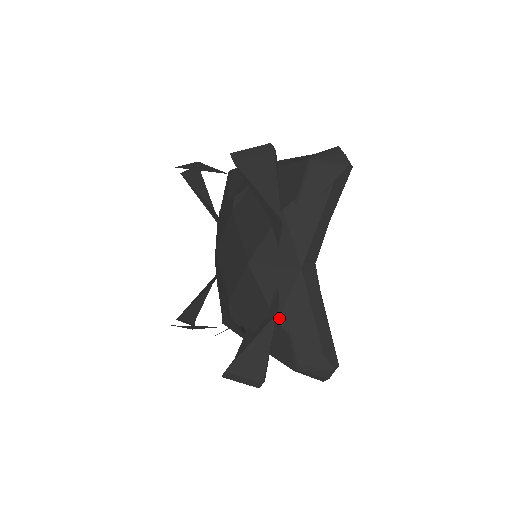
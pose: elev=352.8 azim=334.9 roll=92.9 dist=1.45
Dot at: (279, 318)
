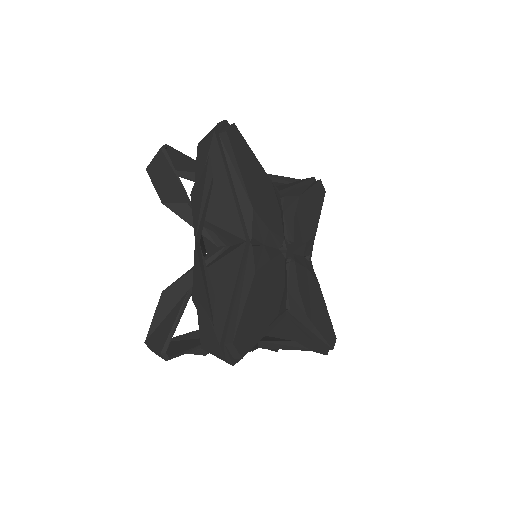
Dot at: (192, 295)
